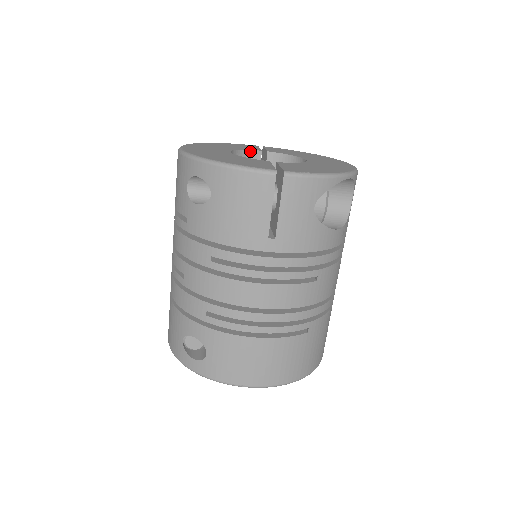
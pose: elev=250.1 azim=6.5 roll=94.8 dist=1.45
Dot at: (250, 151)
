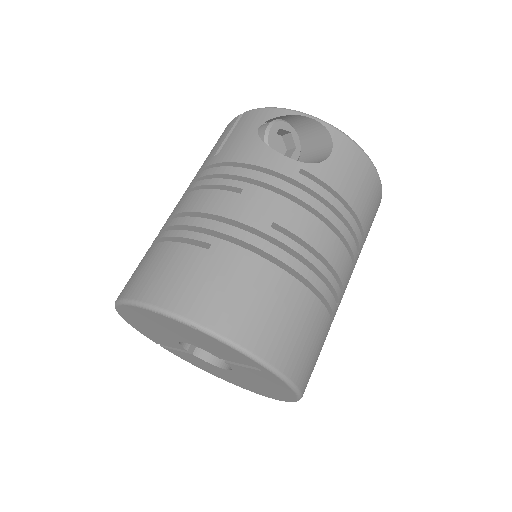
Dot at: occluded
